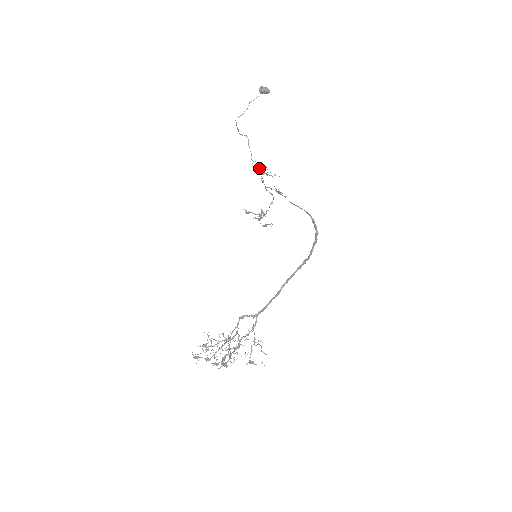
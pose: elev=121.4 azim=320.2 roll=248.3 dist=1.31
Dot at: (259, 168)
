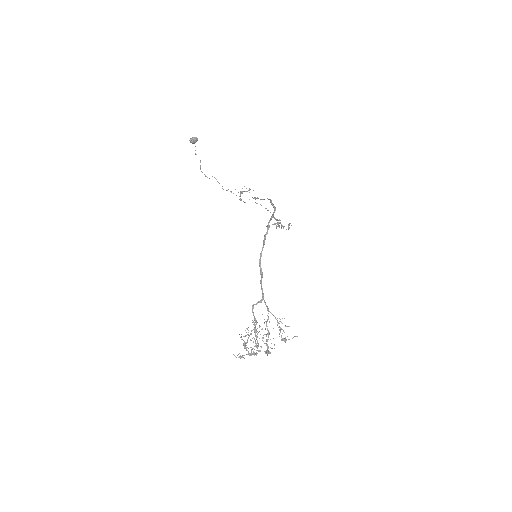
Dot at: occluded
